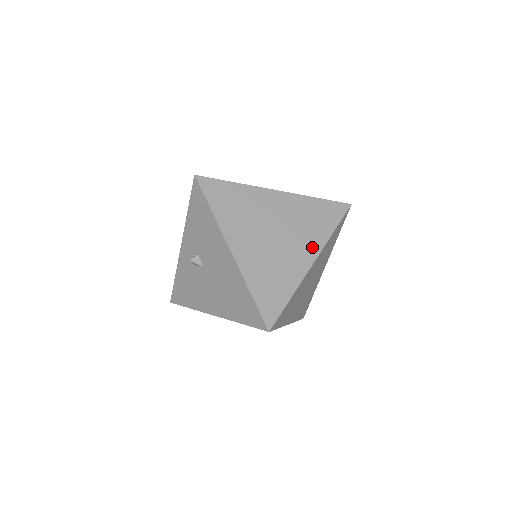
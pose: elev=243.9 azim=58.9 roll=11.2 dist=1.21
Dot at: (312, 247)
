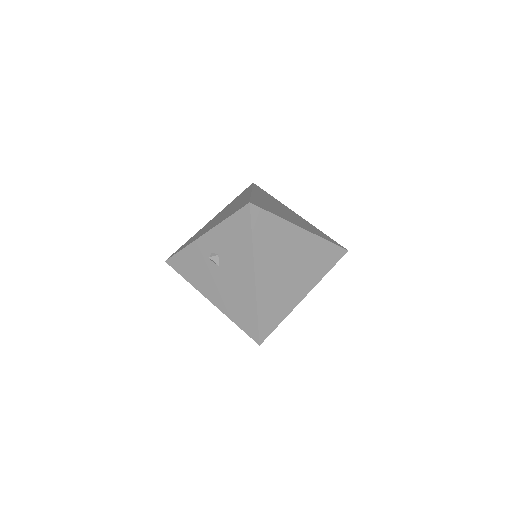
Dot at: (310, 283)
